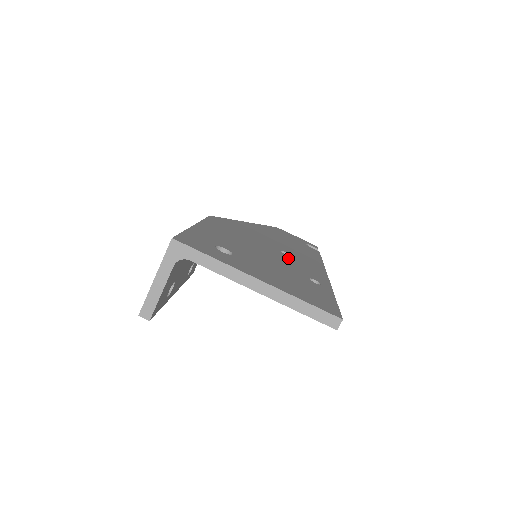
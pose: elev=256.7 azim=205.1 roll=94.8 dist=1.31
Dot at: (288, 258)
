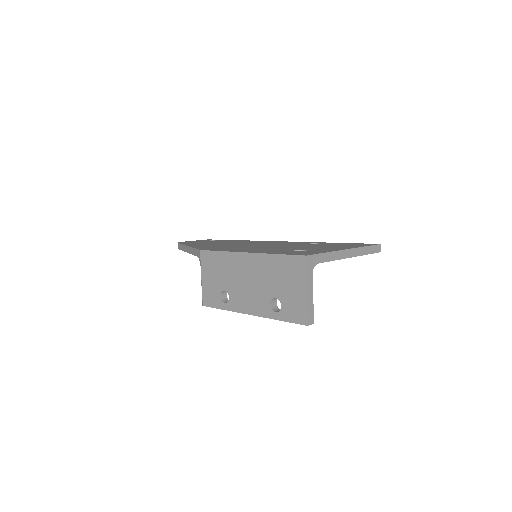
Dot at: (272, 244)
